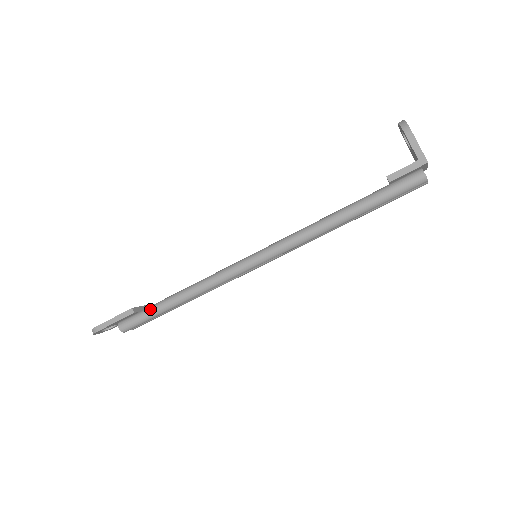
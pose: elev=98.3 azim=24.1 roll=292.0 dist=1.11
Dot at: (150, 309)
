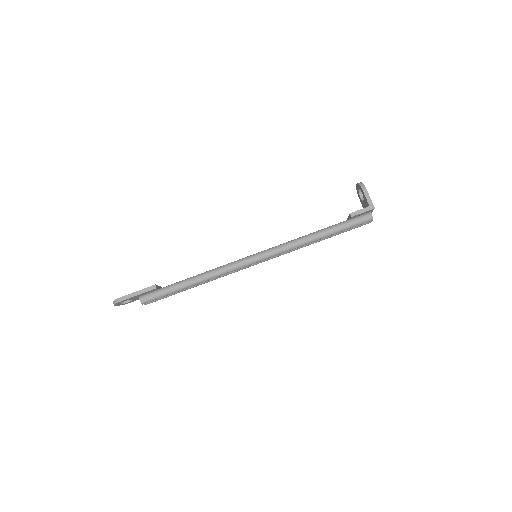
Dot at: (170, 287)
